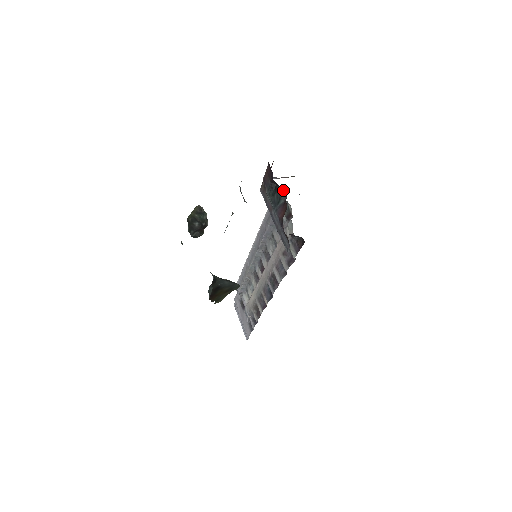
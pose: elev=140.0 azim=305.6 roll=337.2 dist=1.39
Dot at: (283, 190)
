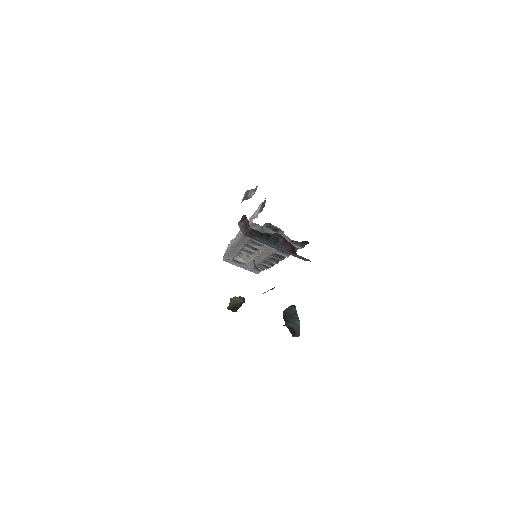
Dot at: (276, 234)
